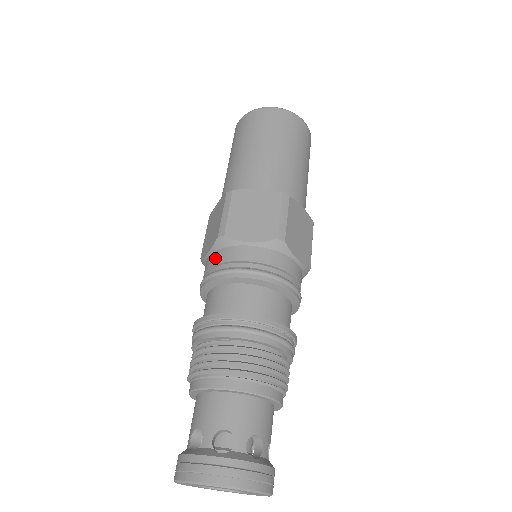
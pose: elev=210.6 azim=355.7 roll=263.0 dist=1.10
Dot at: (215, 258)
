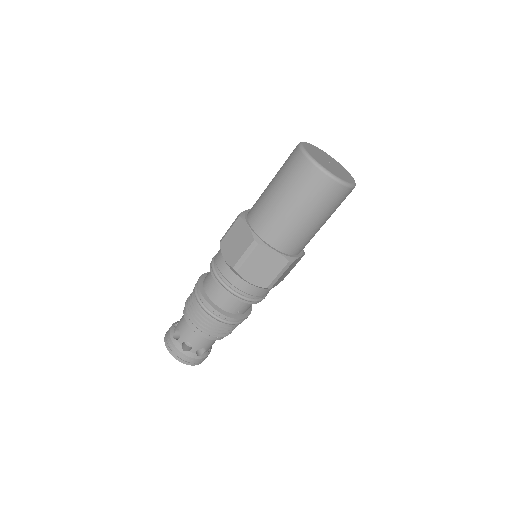
Dot at: (219, 250)
